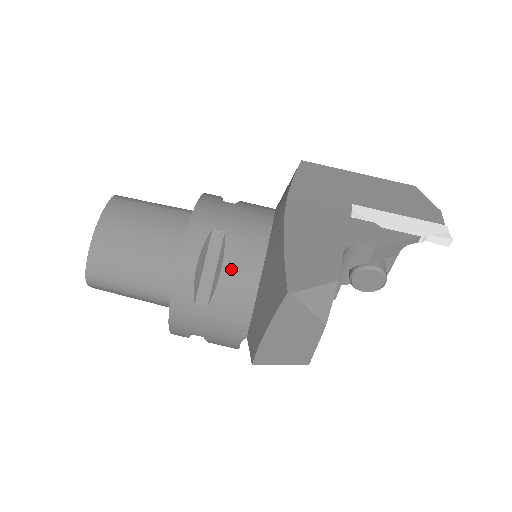
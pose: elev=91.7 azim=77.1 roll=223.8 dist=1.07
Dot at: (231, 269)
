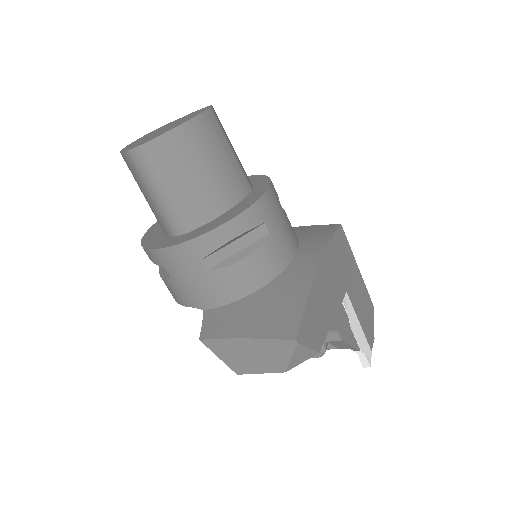
Dot at: (250, 264)
